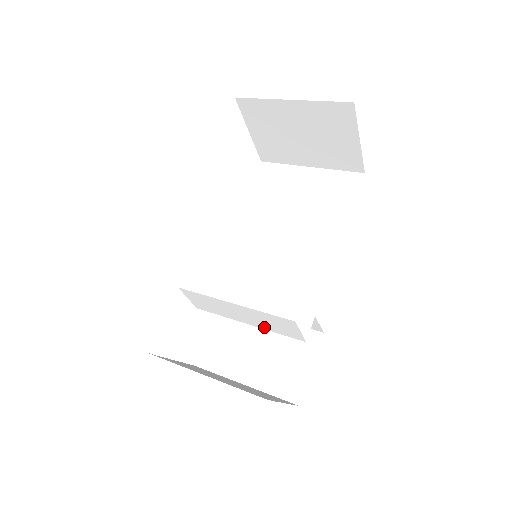
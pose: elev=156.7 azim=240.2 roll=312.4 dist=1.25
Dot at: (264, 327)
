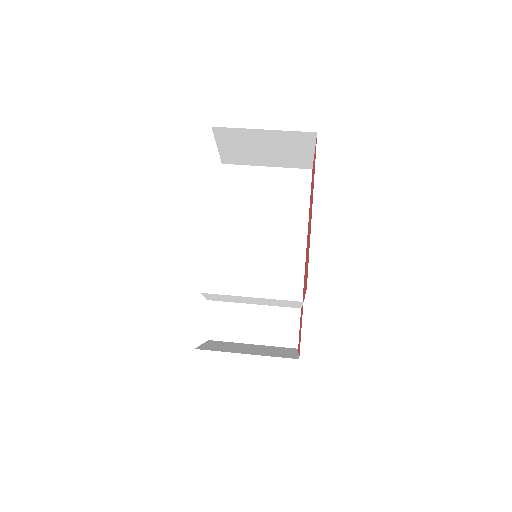
Dot at: (269, 305)
